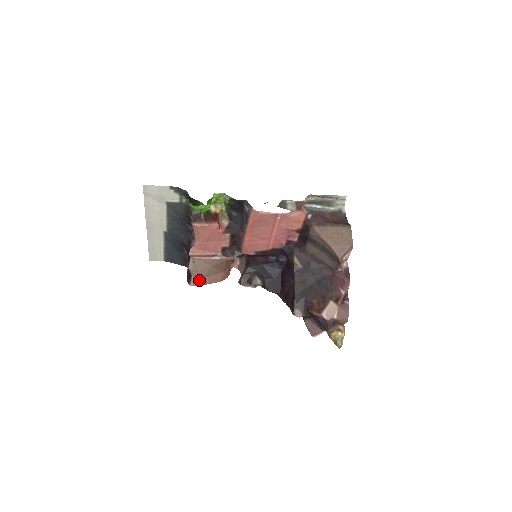
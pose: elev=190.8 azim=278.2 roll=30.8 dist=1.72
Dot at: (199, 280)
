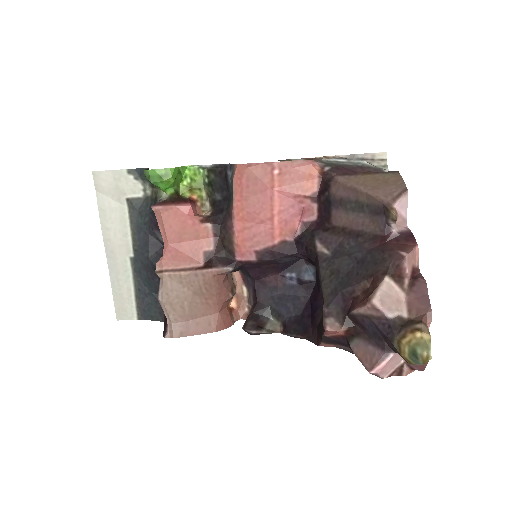
Dot at: (178, 325)
